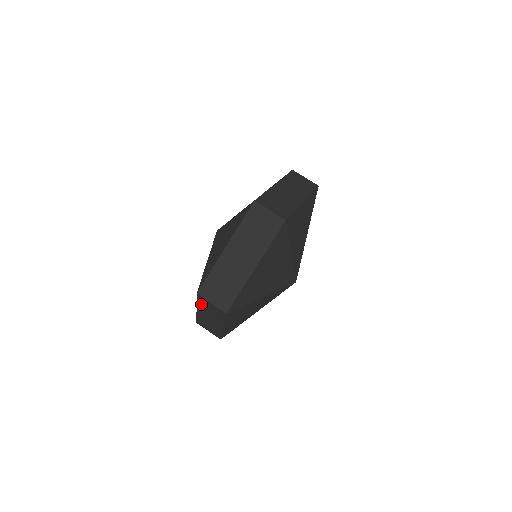
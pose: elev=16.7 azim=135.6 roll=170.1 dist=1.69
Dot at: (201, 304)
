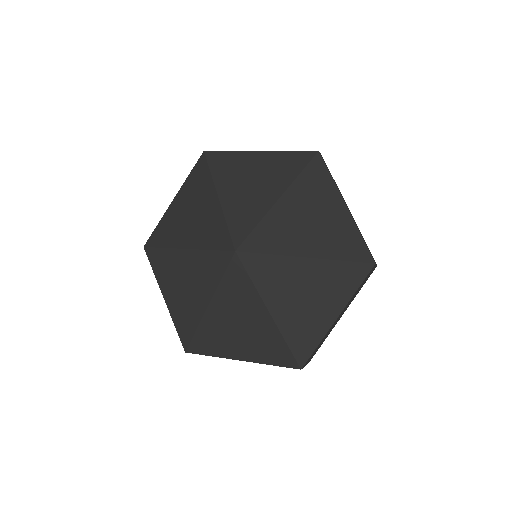
Dot at: occluded
